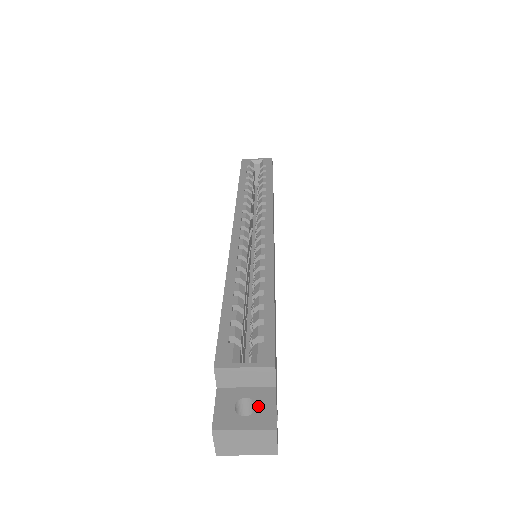
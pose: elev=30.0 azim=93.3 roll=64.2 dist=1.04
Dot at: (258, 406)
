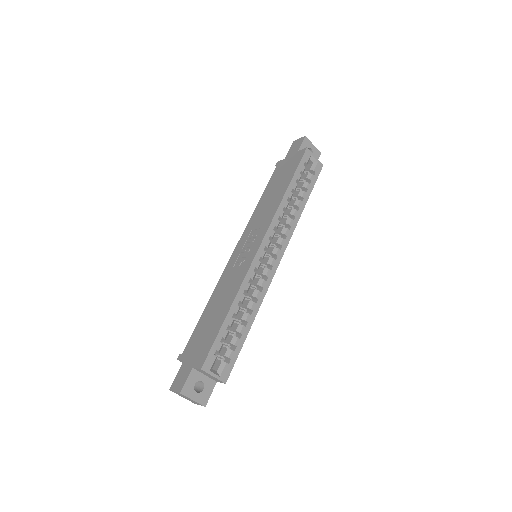
Dot at: (205, 390)
